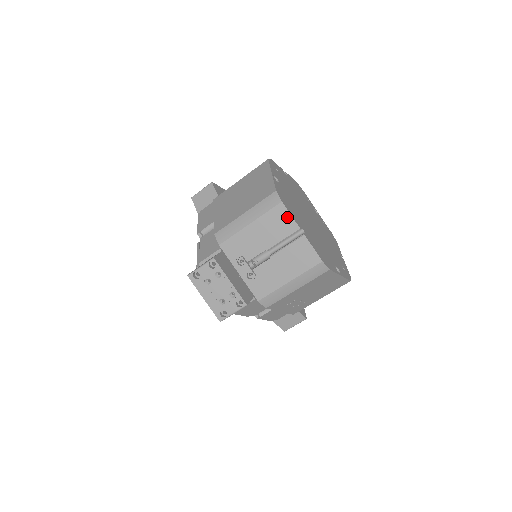
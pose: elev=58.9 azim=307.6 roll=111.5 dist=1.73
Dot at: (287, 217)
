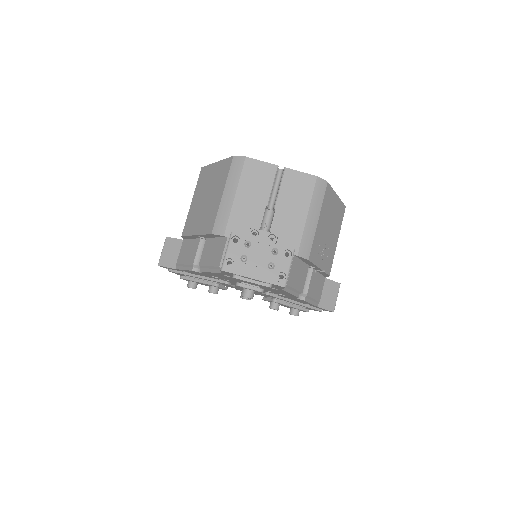
Dot at: (260, 165)
